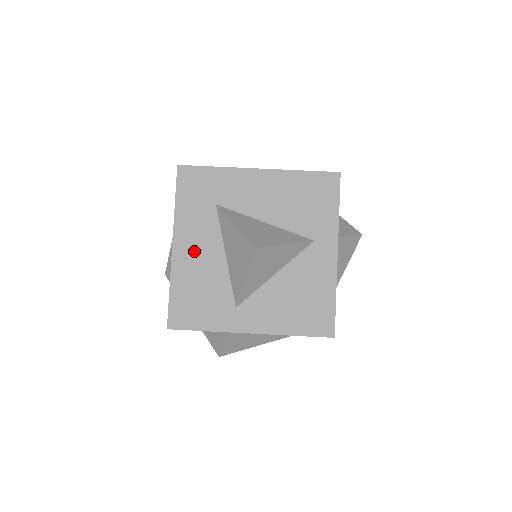
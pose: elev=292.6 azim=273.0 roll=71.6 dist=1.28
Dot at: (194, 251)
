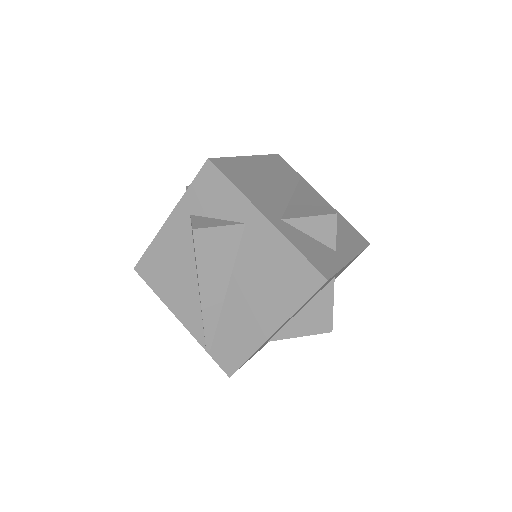
Dot at: occluded
